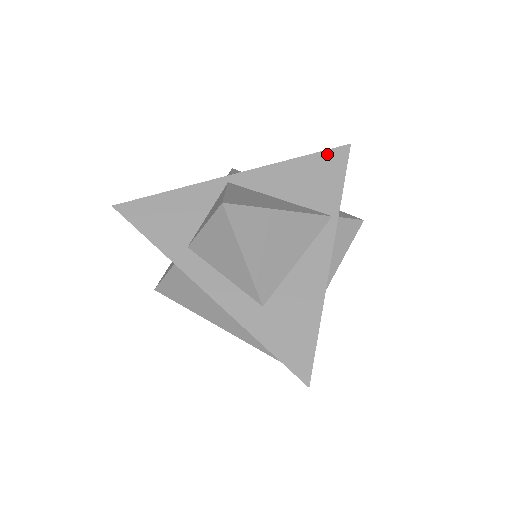
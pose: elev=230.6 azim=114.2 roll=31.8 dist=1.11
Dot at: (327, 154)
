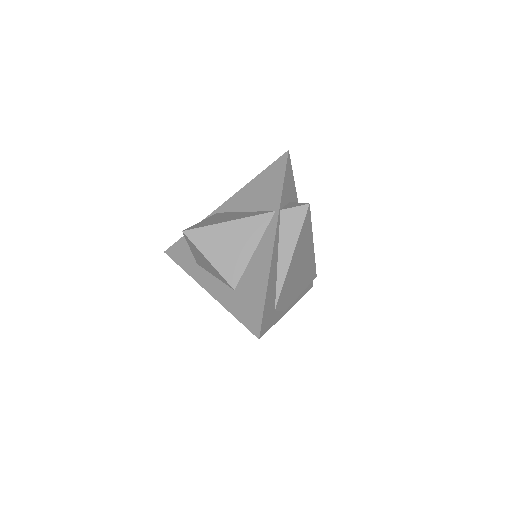
Dot at: (273, 166)
